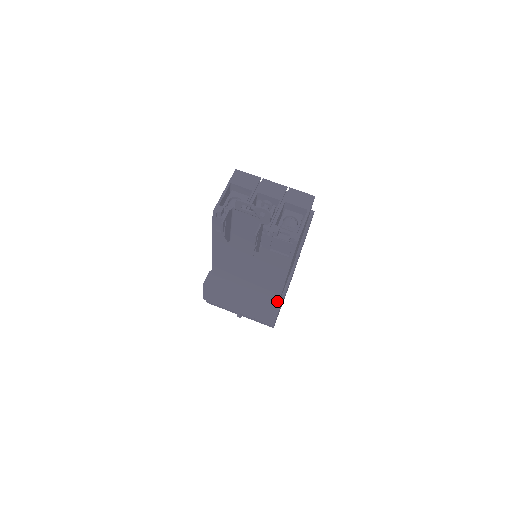
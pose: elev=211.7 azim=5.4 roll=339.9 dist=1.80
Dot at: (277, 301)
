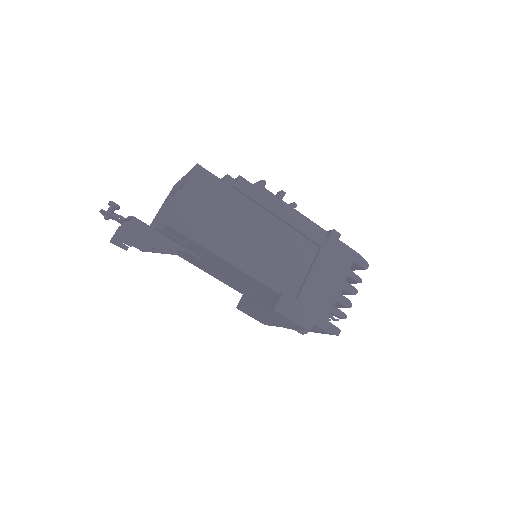
Dot at: (277, 297)
